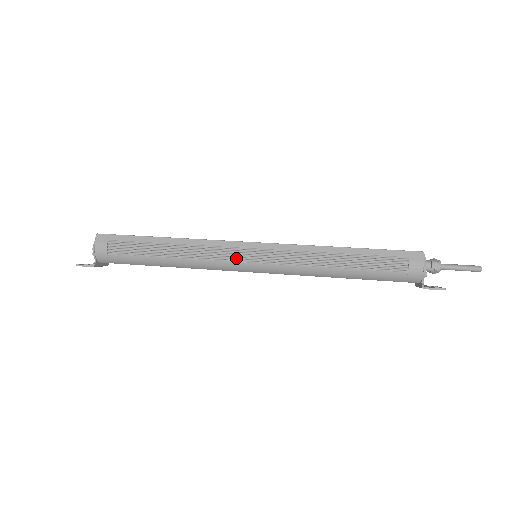
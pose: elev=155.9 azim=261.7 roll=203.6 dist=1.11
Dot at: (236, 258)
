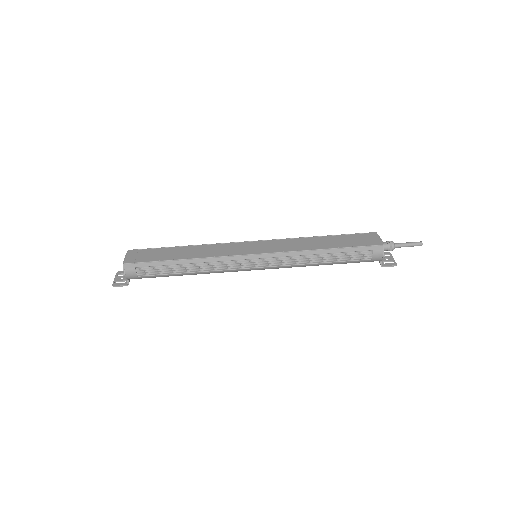
Dot at: (243, 266)
